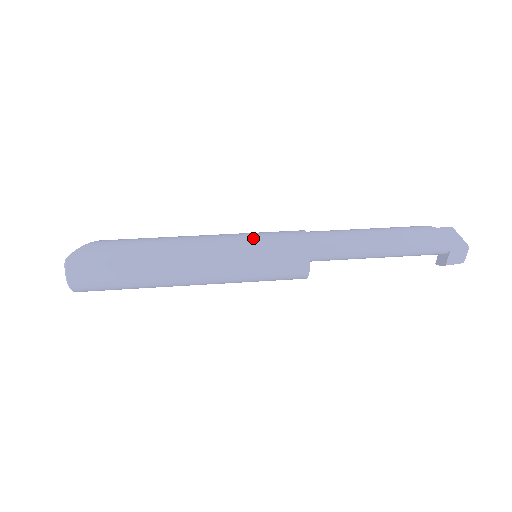
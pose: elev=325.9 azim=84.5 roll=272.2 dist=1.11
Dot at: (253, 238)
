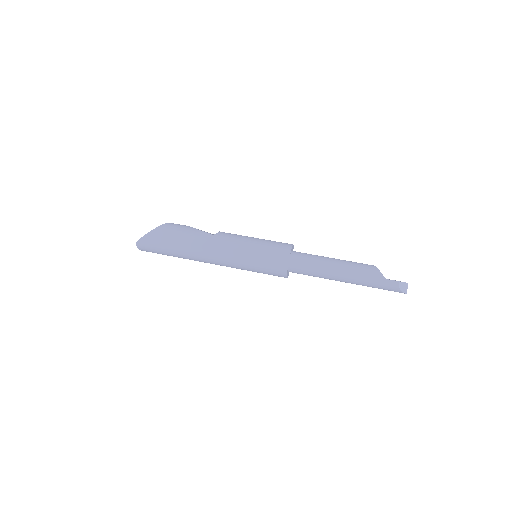
Dot at: (251, 256)
